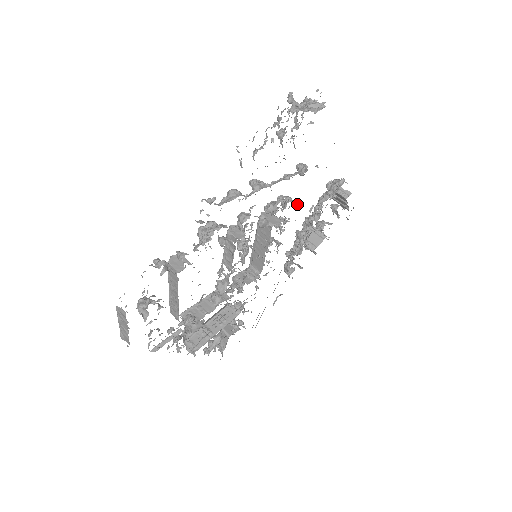
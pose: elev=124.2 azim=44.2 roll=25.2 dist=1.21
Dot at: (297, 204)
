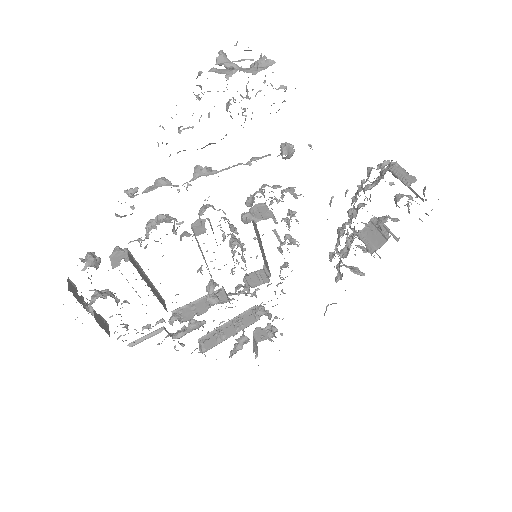
Dot at: (299, 195)
